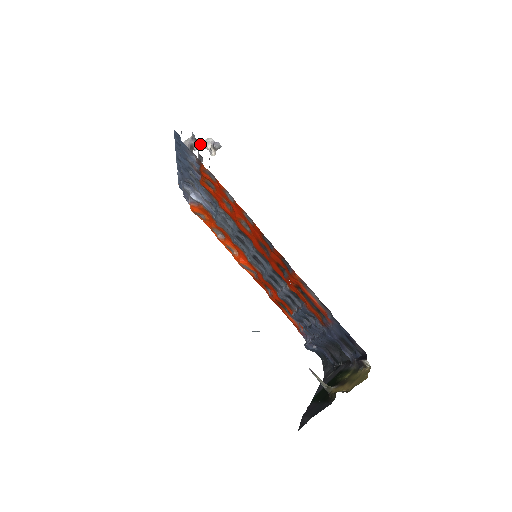
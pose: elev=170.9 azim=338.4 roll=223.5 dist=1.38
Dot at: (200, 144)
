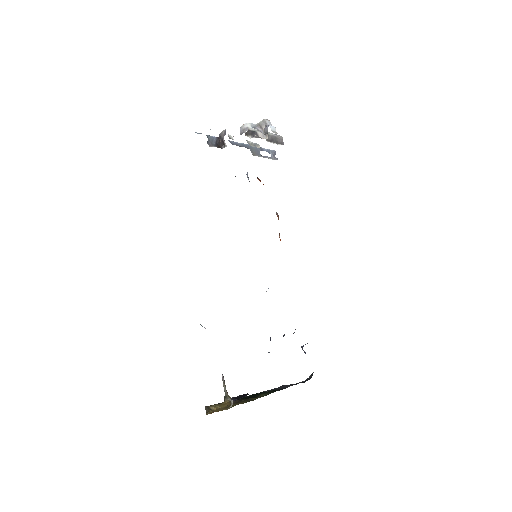
Dot at: (246, 130)
